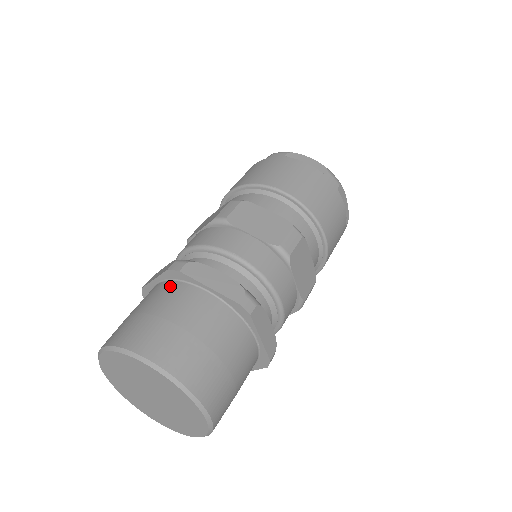
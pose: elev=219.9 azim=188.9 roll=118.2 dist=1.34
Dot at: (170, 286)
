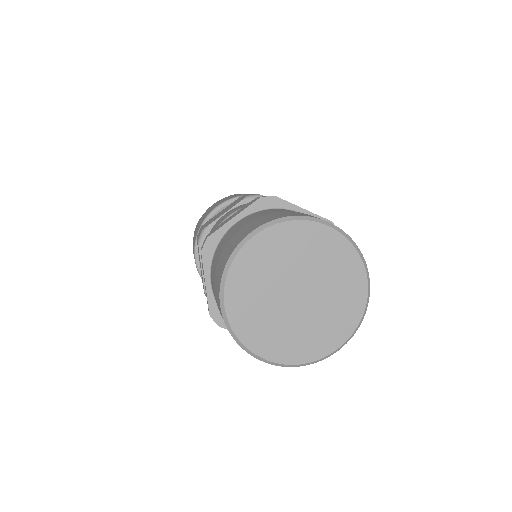
Dot at: (267, 210)
